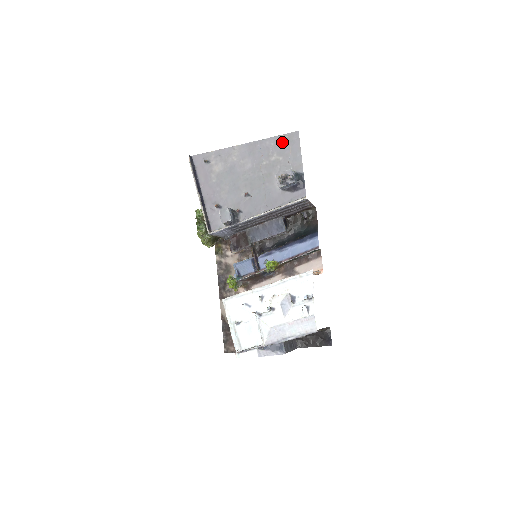
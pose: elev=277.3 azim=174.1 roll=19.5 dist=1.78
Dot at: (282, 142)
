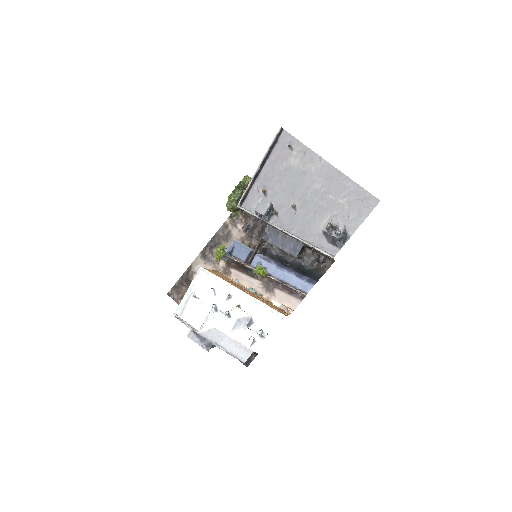
Dot at: (360, 196)
